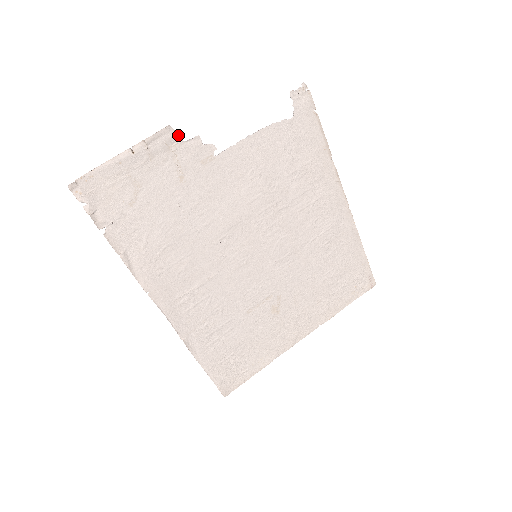
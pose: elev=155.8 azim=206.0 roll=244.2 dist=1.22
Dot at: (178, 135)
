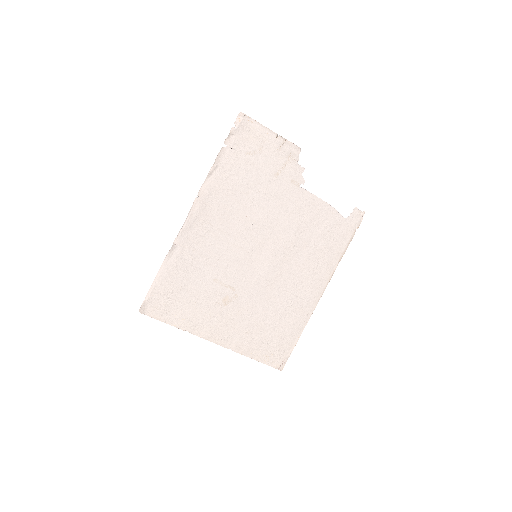
Dot at: occluded
